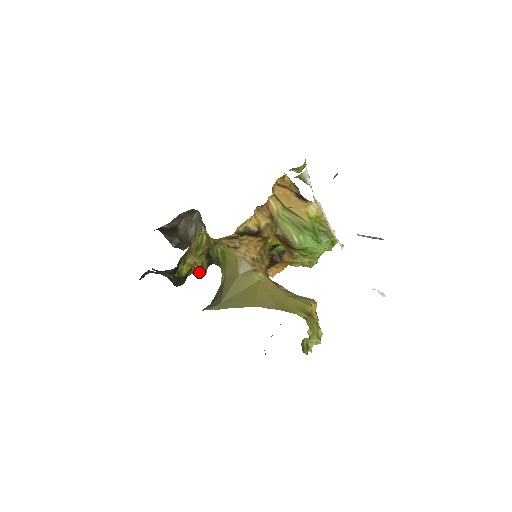
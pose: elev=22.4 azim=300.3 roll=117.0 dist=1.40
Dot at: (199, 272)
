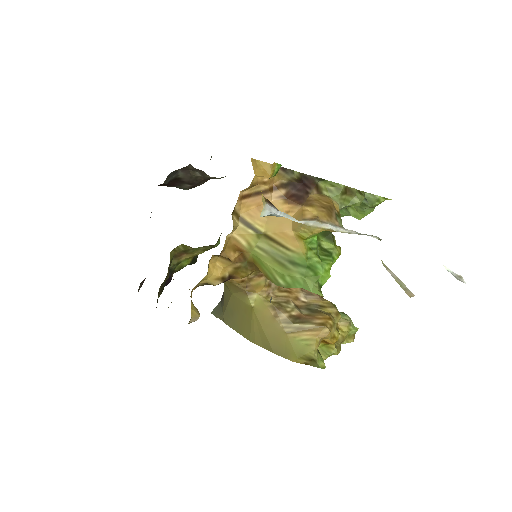
Dot at: (209, 249)
